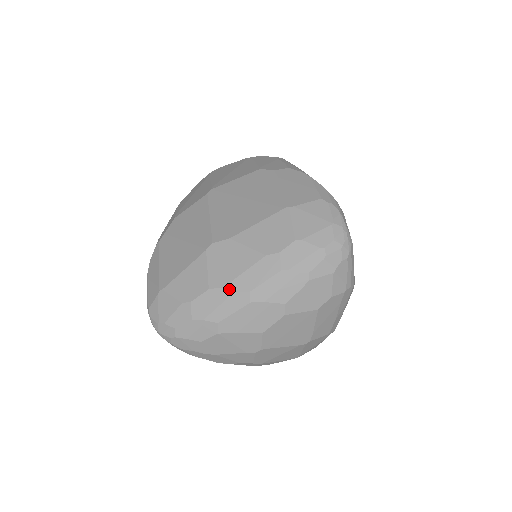
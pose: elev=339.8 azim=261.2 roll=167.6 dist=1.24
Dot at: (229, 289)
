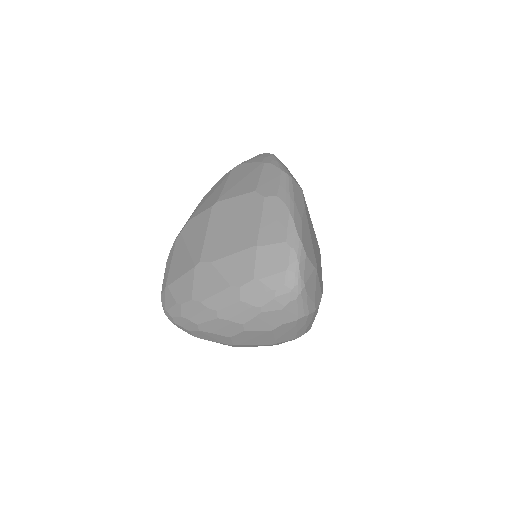
Dot at: (204, 304)
